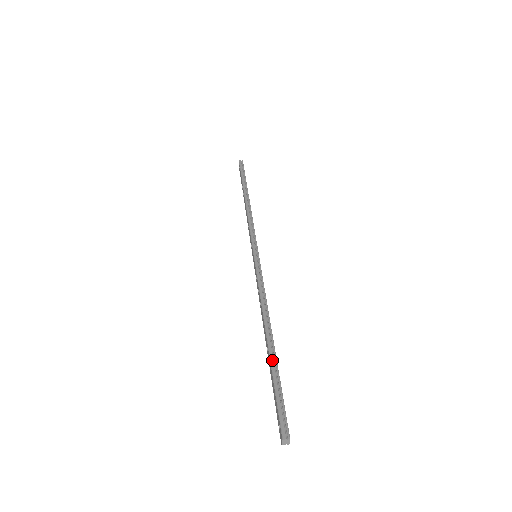
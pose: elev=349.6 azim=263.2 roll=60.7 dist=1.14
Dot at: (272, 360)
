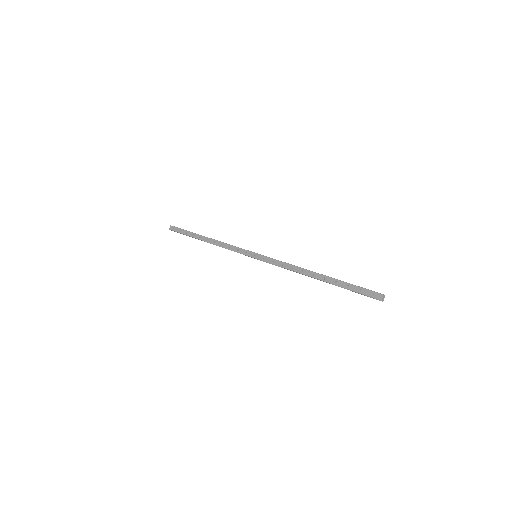
Dot at: (336, 279)
